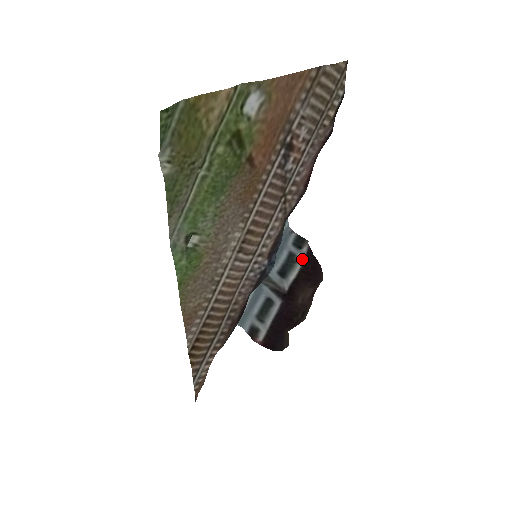
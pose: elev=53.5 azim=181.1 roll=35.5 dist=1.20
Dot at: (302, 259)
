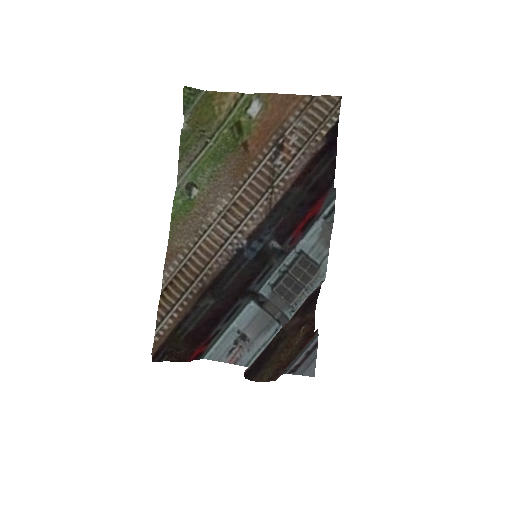
Dot at: (309, 294)
